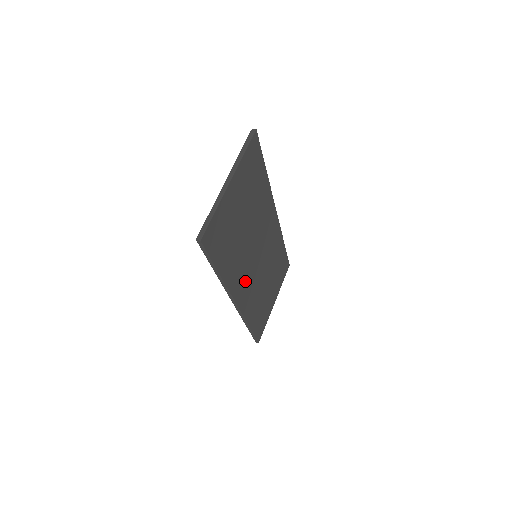
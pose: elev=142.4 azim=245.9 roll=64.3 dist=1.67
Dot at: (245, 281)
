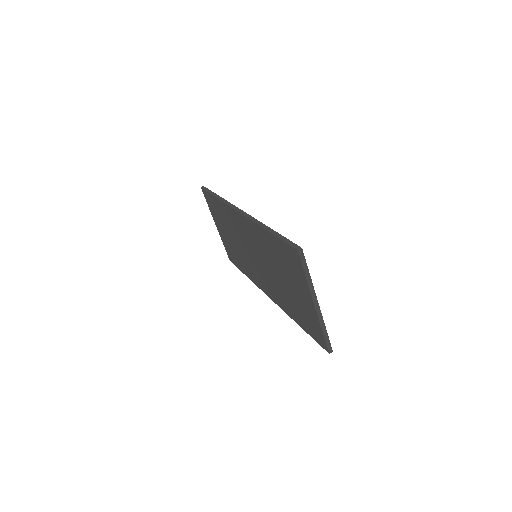
Dot at: occluded
